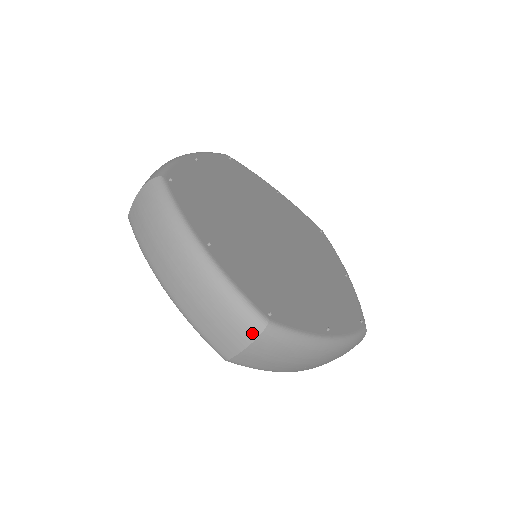
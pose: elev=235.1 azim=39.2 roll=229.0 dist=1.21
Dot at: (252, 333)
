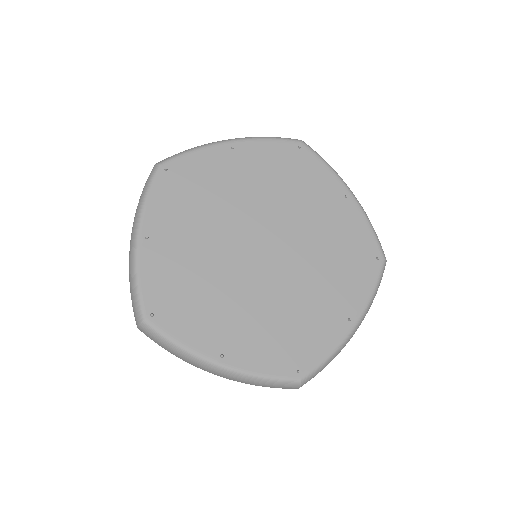
Dot at: (294, 388)
